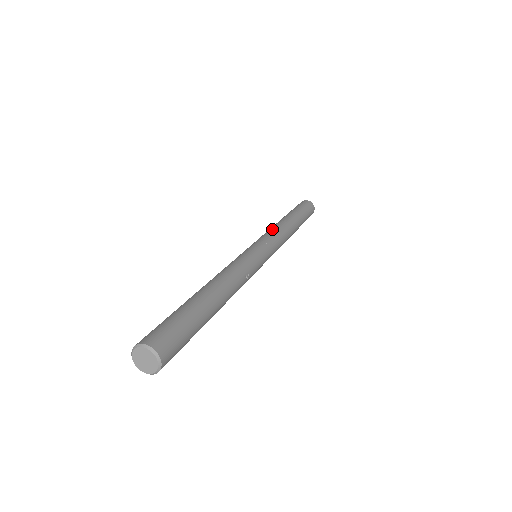
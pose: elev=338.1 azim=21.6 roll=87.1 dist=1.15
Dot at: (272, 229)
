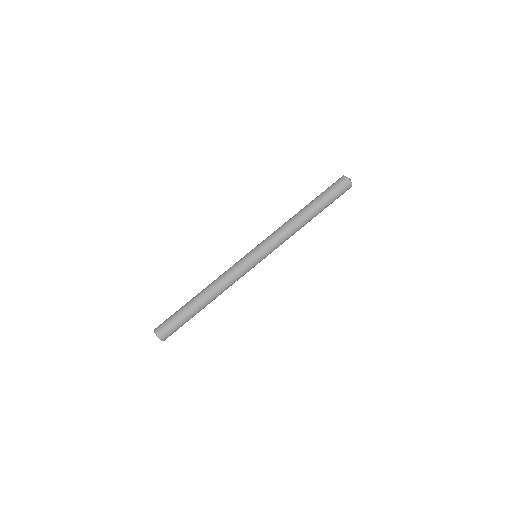
Dot at: (280, 230)
